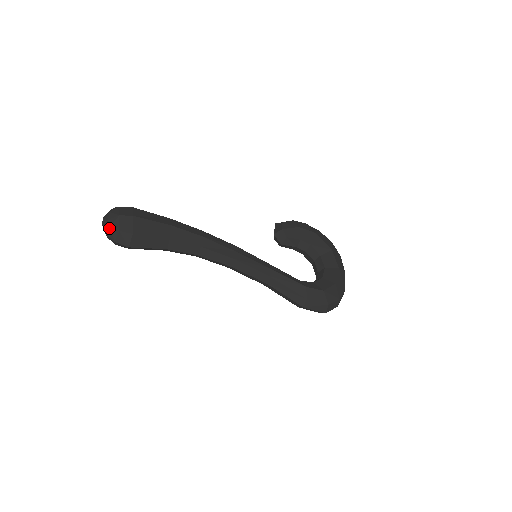
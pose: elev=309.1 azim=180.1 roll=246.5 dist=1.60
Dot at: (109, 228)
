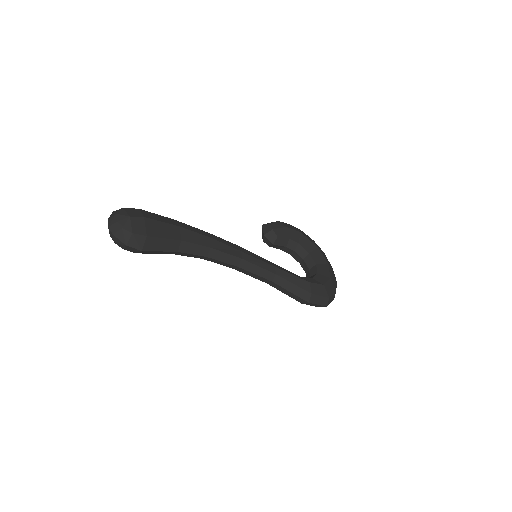
Dot at: (120, 231)
